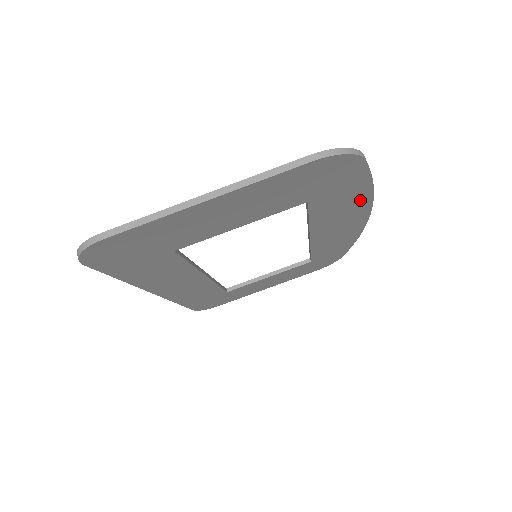
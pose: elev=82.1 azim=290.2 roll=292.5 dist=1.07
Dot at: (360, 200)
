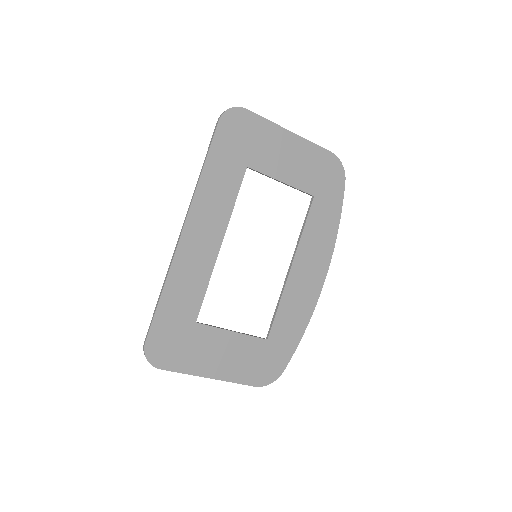
Dot at: (302, 317)
